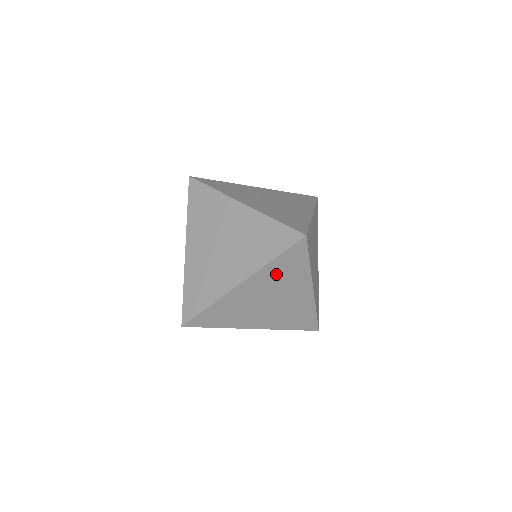
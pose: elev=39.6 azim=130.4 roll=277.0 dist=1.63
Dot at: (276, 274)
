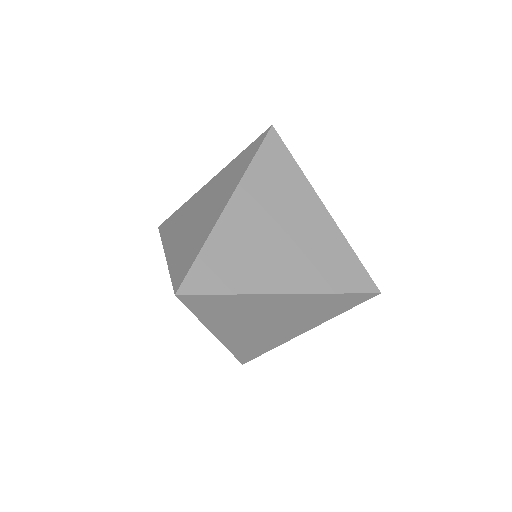
Dot at: (315, 305)
